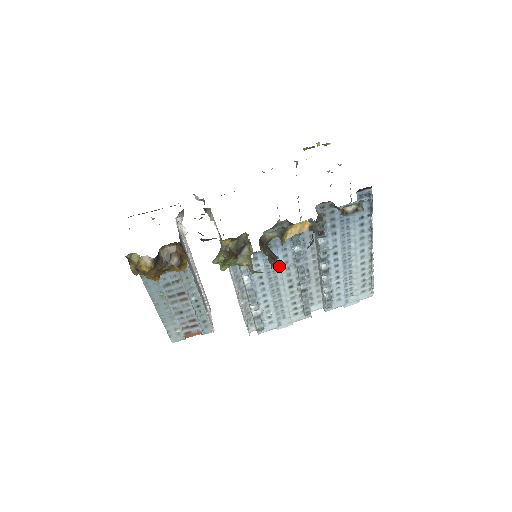
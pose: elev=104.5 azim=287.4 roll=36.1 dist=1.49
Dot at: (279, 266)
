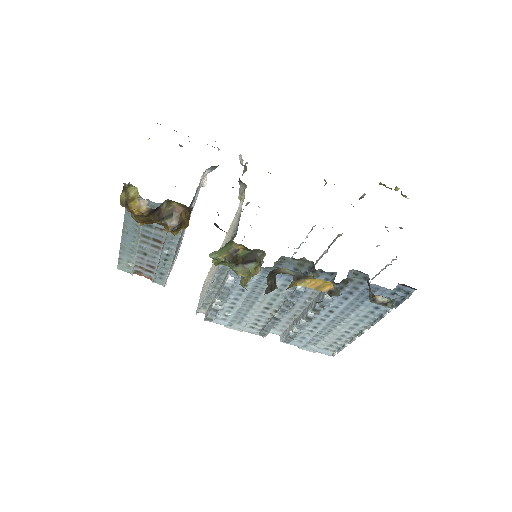
Dot at: occluded
